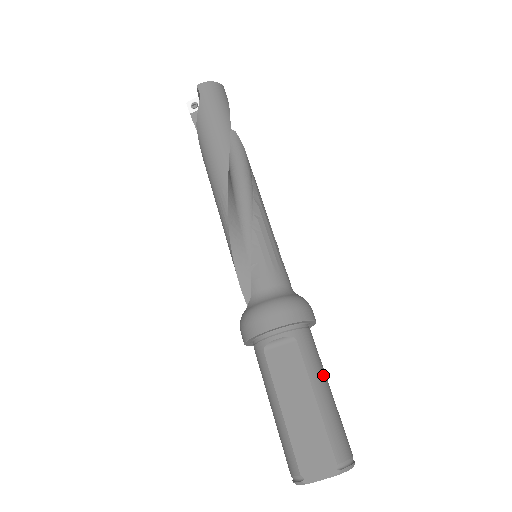
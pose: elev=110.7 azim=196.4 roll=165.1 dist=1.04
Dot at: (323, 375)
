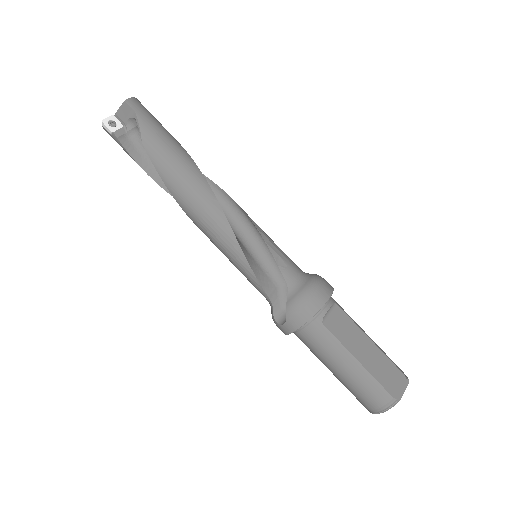
Dot at: occluded
